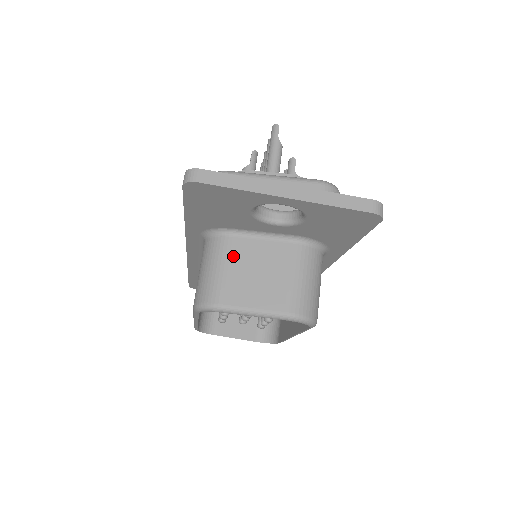
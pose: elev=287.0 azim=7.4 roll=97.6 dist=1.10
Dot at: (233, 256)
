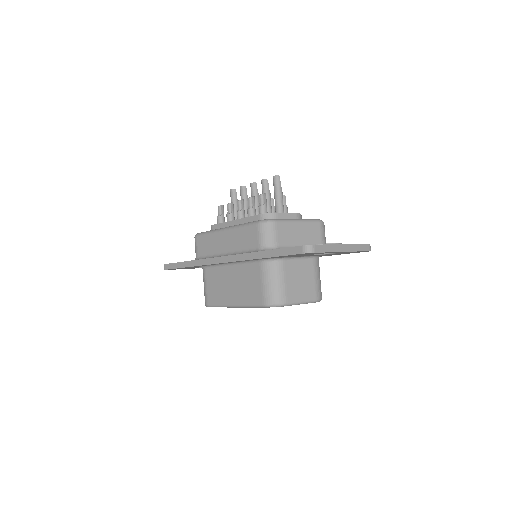
Dot at: (287, 273)
